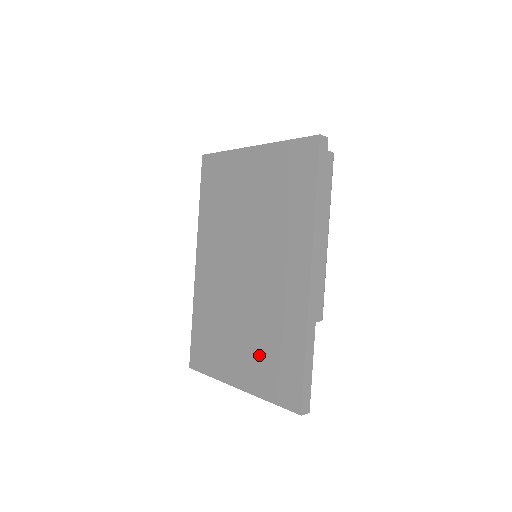
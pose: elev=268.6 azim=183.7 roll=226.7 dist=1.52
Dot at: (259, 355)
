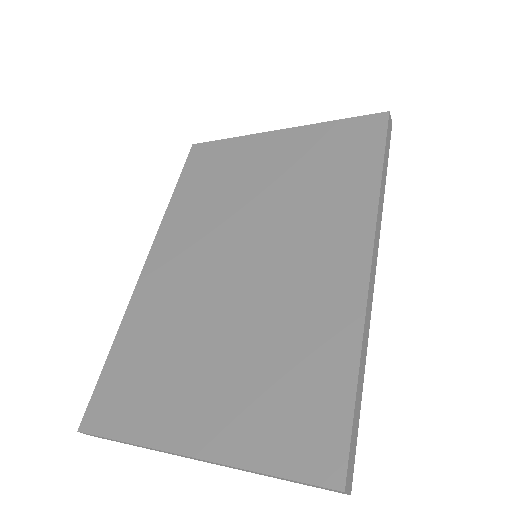
Dot at: (253, 387)
